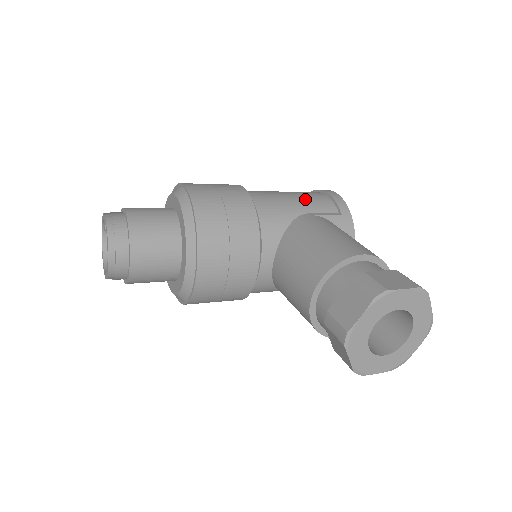
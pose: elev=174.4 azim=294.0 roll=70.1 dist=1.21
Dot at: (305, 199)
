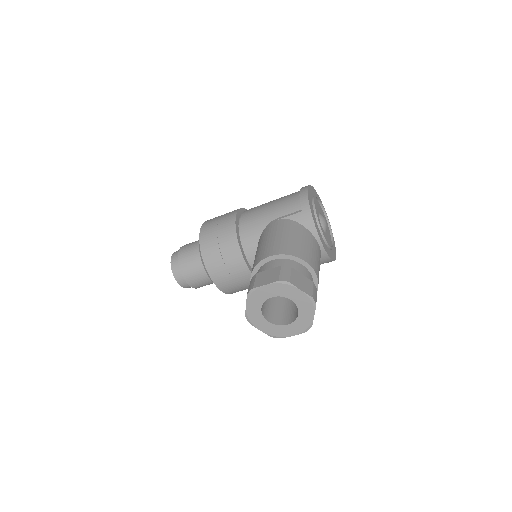
Dot at: (279, 206)
